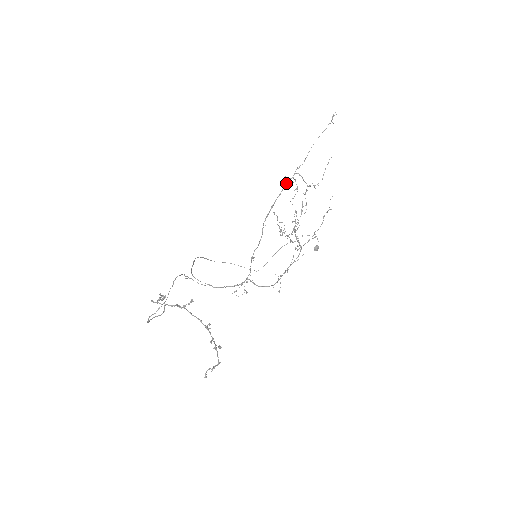
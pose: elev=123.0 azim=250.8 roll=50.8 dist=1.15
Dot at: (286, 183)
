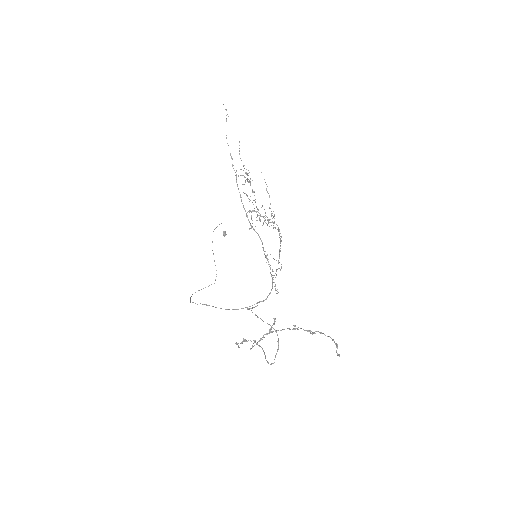
Dot at: occluded
